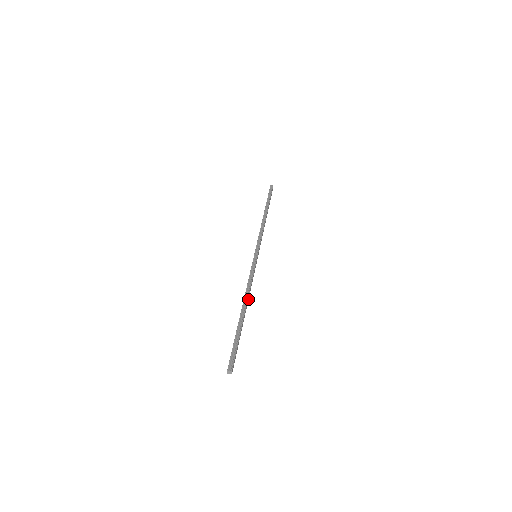
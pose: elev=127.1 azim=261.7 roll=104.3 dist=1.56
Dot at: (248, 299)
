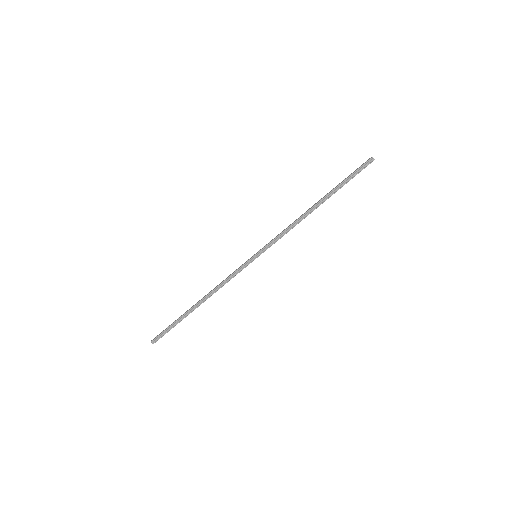
Dot at: (211, 295)
